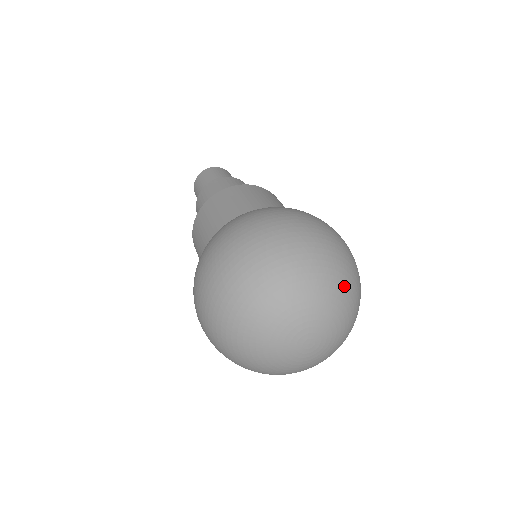
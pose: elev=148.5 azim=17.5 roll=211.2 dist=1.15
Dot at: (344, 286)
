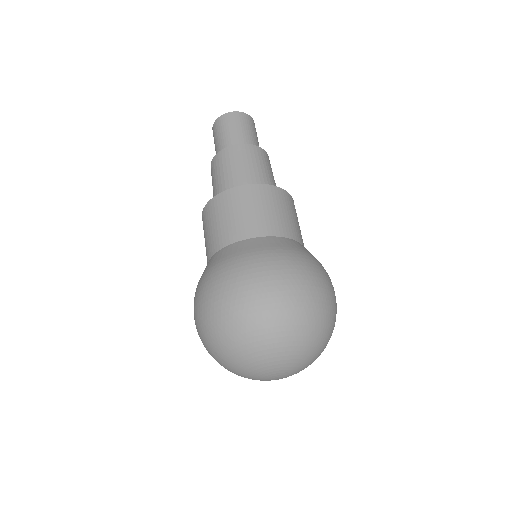
Dot at: (284, 345)
